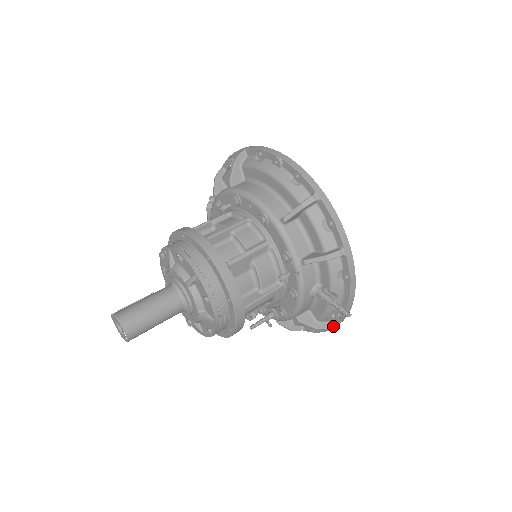
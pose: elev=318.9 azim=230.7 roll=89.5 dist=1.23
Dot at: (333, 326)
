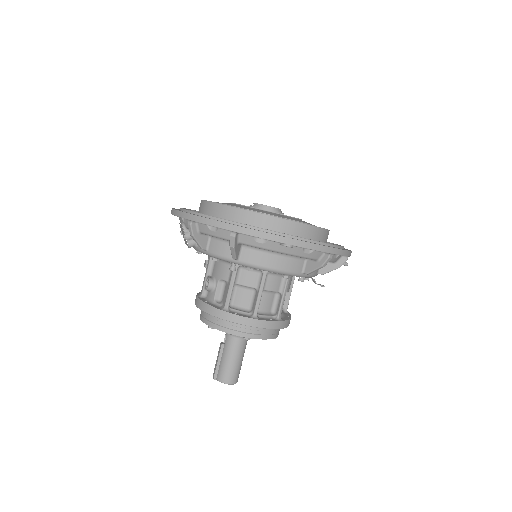
Dot at: occluded
